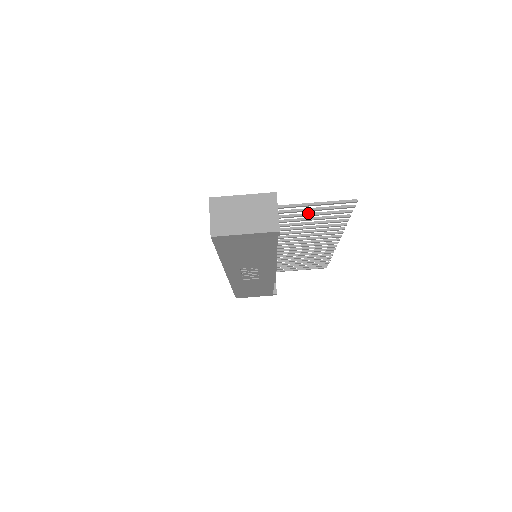
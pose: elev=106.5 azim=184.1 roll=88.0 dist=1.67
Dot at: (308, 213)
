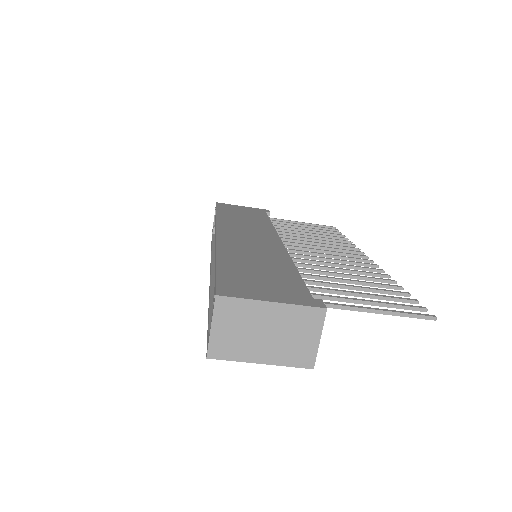
Dot at: (356, 293)
